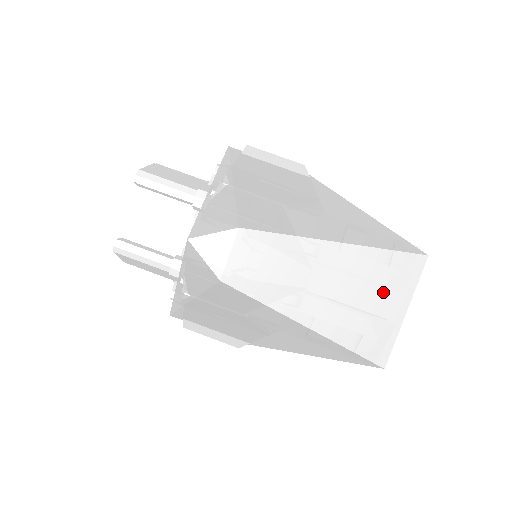
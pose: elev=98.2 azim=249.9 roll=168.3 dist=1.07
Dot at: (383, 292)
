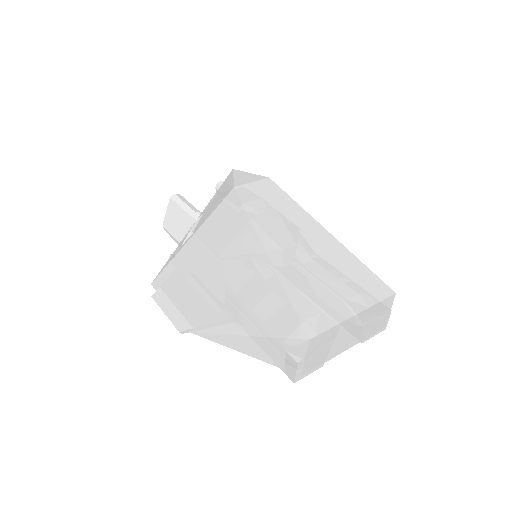
Dot at: (343, 284)
